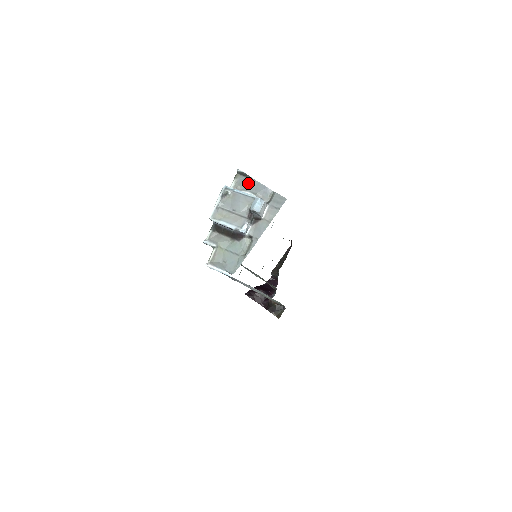
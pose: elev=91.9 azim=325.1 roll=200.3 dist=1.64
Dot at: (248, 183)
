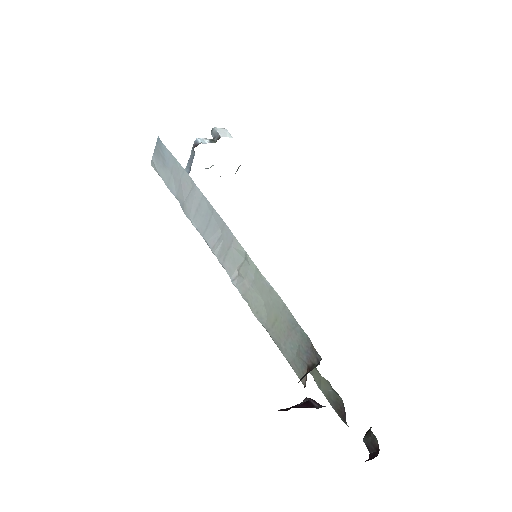
Dot at: occluded
